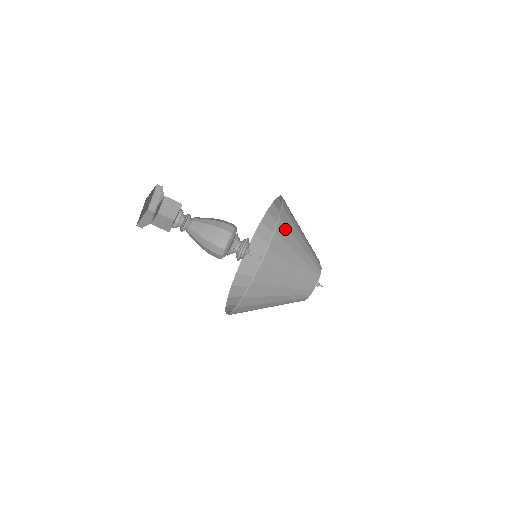
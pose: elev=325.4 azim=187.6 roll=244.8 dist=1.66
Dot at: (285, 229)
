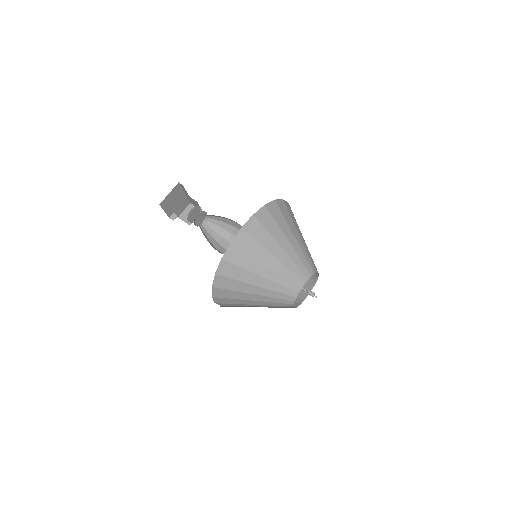
Dot at: (291, 211)
